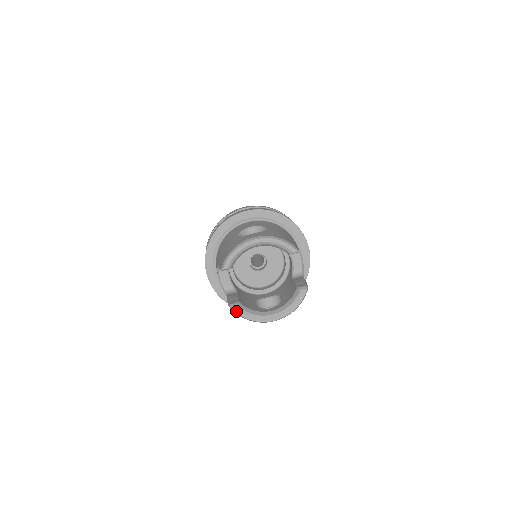
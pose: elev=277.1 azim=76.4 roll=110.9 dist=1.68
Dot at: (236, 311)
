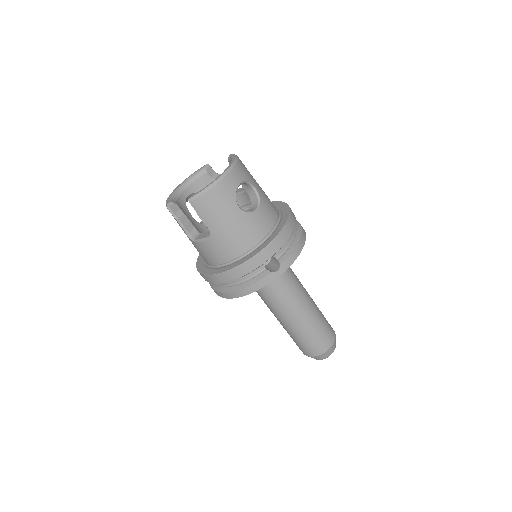
Dot at: (195, 195)
